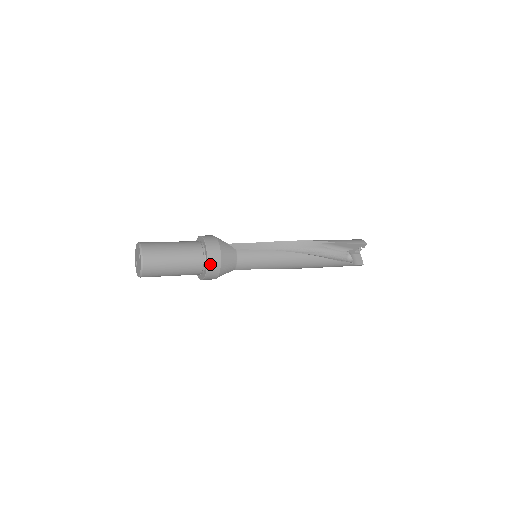
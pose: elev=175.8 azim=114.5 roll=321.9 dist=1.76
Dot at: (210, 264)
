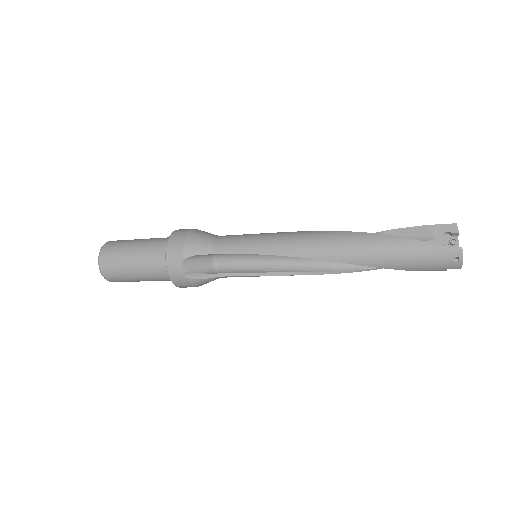
Dot at: (173, 236)
